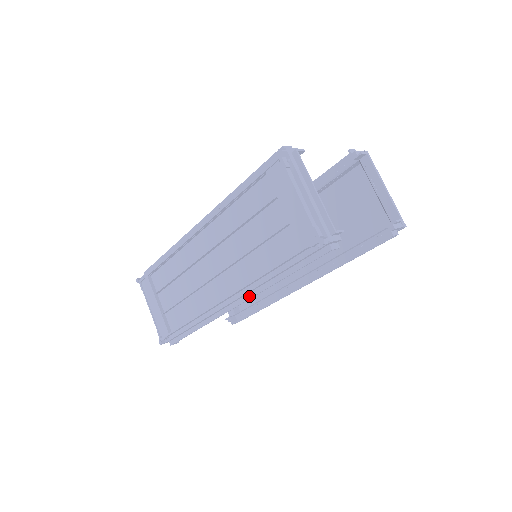
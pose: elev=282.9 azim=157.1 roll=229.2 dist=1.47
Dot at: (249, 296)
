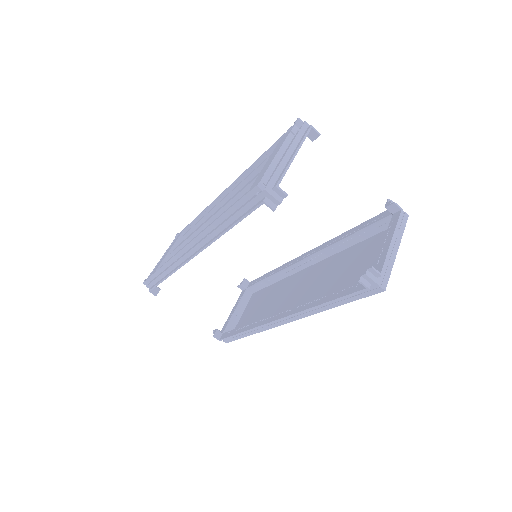
Dot at: (203, 246)
